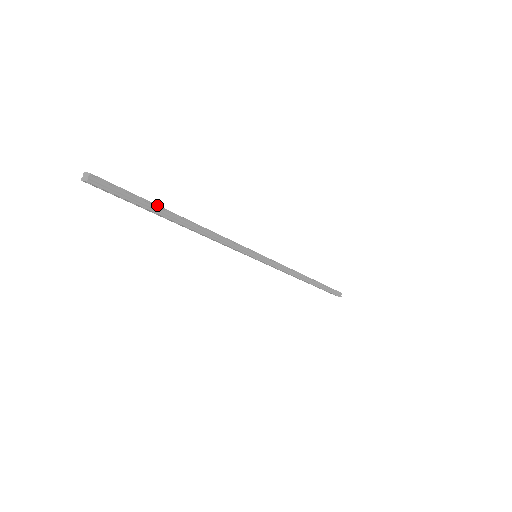
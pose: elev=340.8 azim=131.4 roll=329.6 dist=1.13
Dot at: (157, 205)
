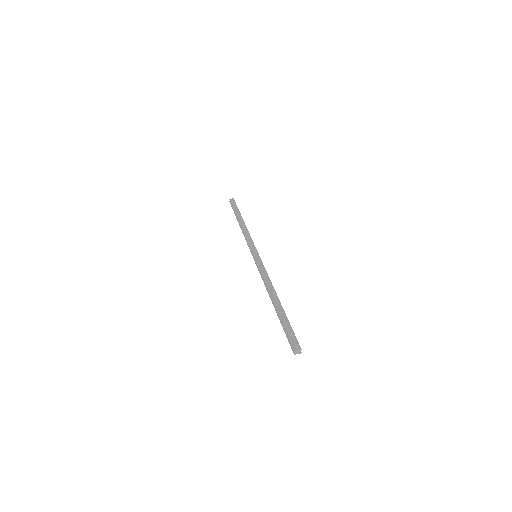
Dot at: (285, 314)
